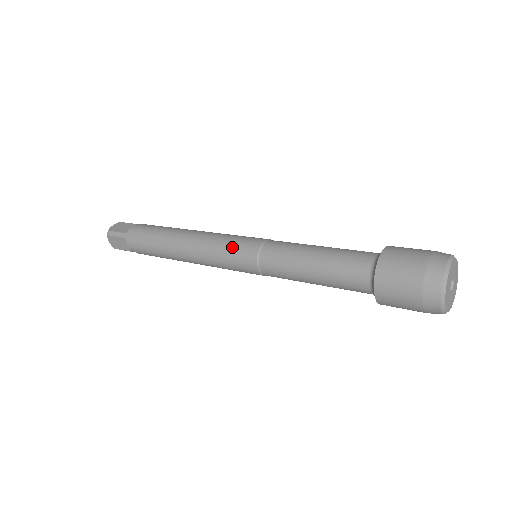
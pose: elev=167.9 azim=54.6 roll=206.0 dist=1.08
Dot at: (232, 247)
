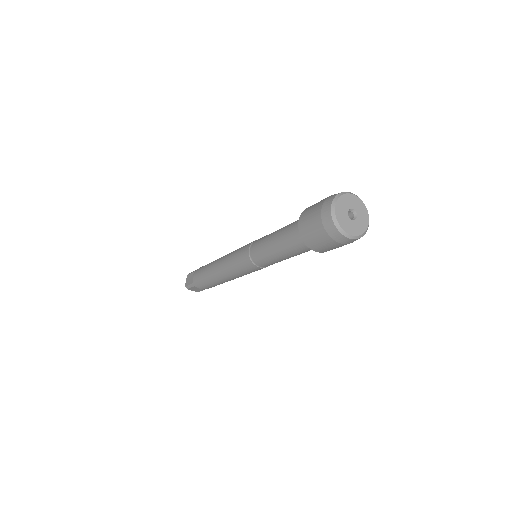
Dot at: (238, 263)
